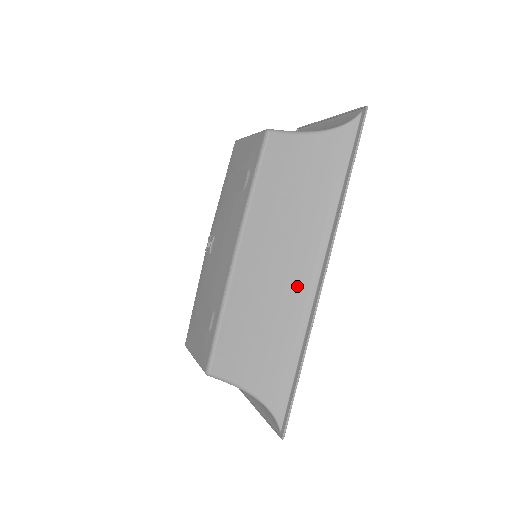
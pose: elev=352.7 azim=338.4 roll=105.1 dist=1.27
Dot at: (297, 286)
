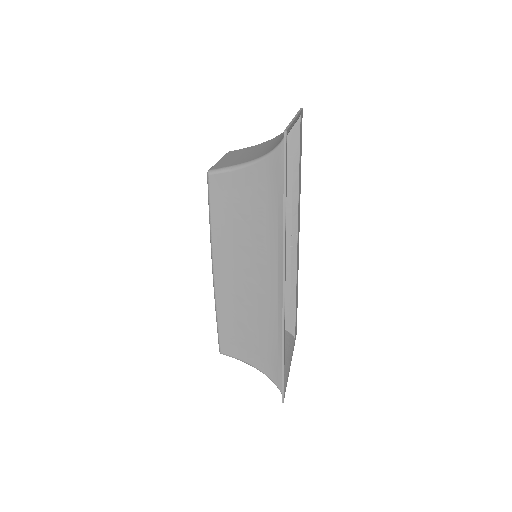
Dot at: (268, 294)
